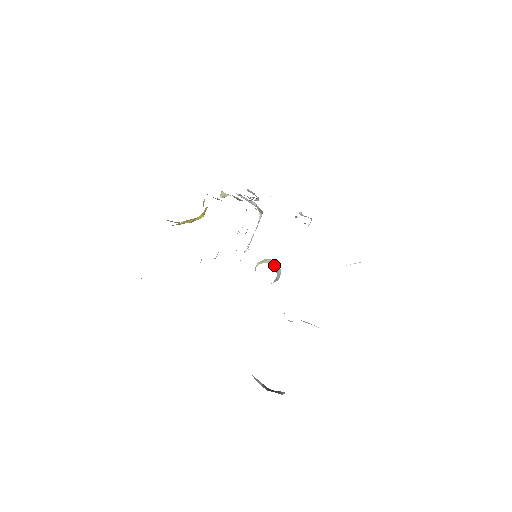
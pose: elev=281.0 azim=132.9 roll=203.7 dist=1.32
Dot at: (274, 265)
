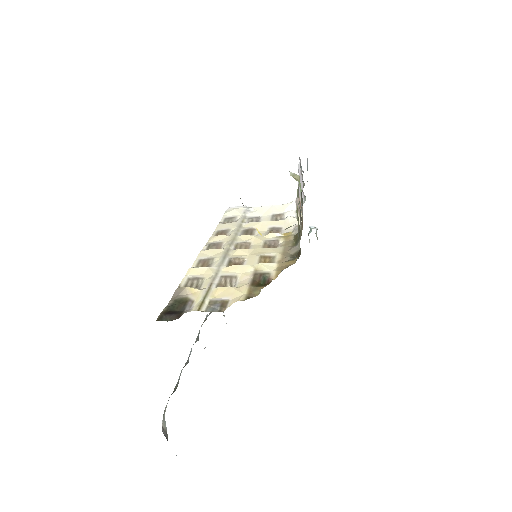
Dot at: occluded
